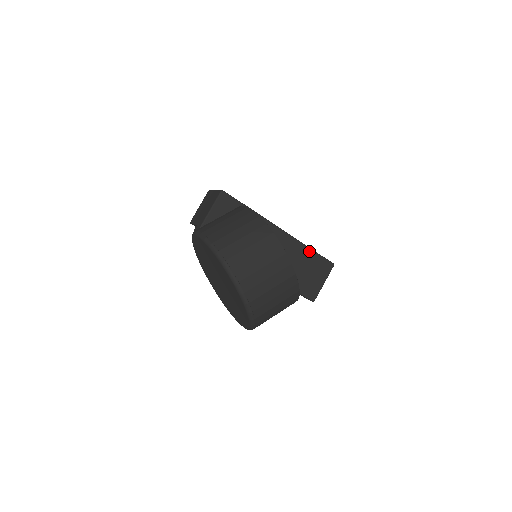
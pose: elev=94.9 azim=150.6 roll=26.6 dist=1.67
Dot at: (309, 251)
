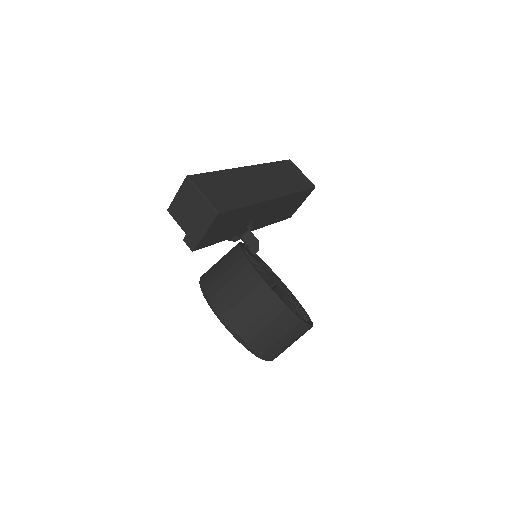
Dot at: (295, 194)
